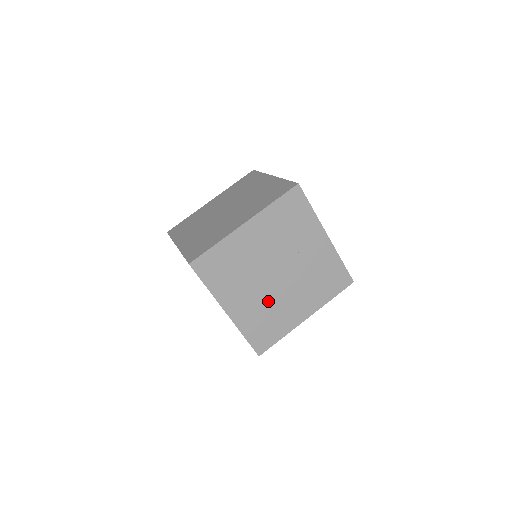
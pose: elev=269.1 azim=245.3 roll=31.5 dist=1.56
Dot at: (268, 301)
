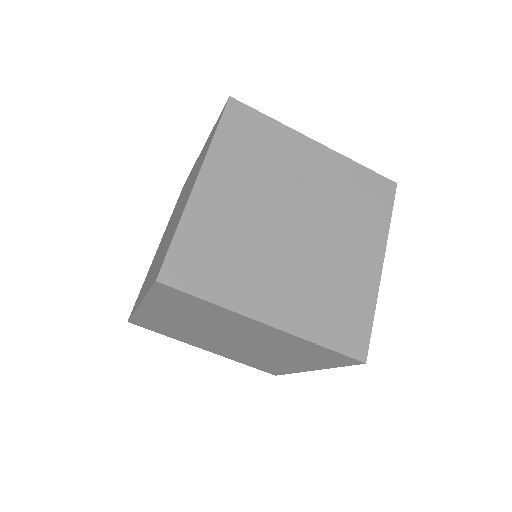
Dot at: (313, 271)
